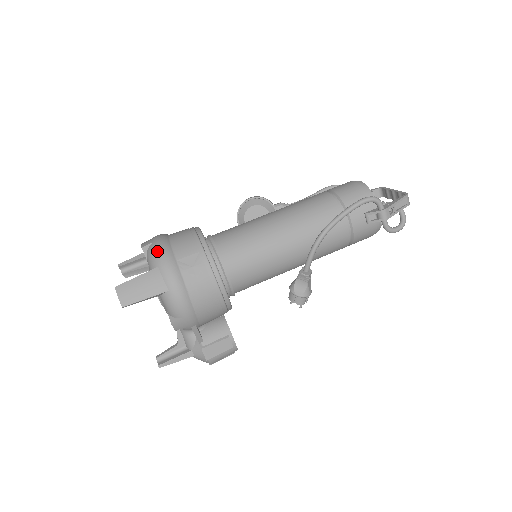
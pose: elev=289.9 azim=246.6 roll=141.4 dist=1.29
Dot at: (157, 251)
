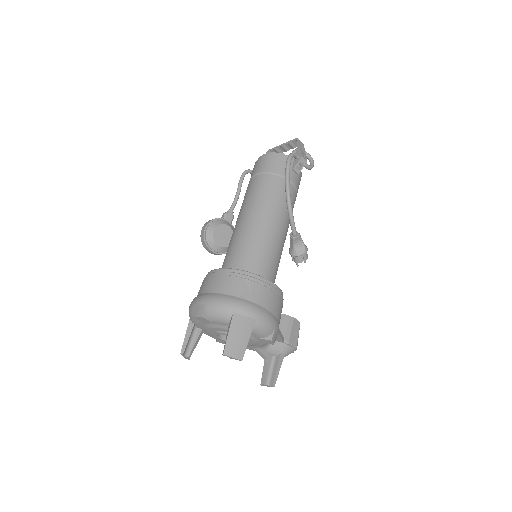
Dot at: (219, 305)
